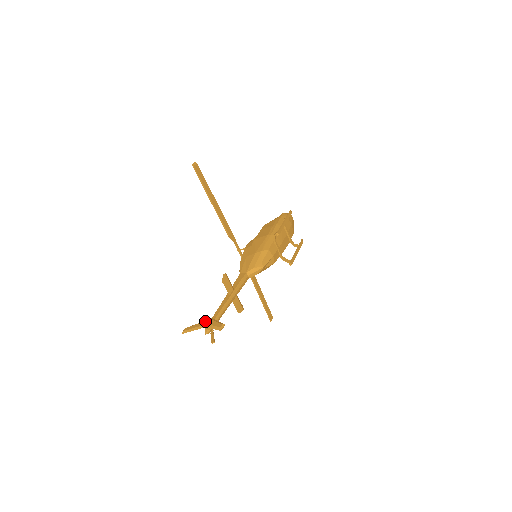
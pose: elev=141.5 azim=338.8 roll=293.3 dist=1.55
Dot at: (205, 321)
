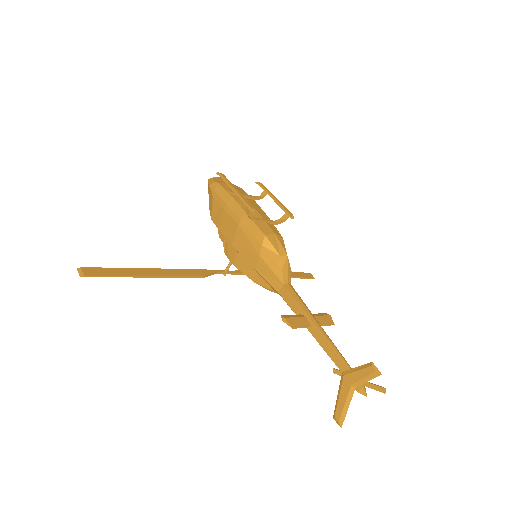
Dot at: (343, 385)
